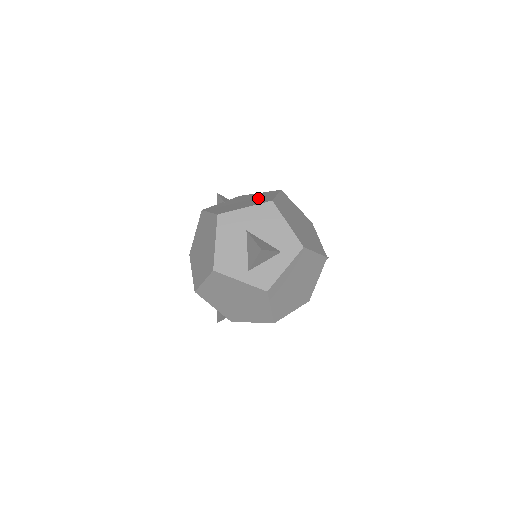
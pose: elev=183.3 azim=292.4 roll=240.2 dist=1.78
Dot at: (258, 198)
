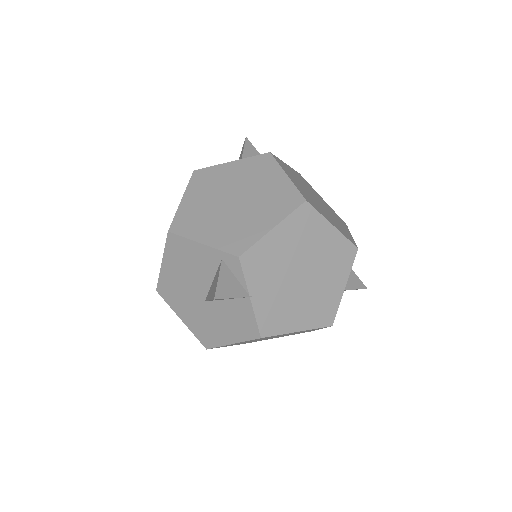
Dot at: occluded
